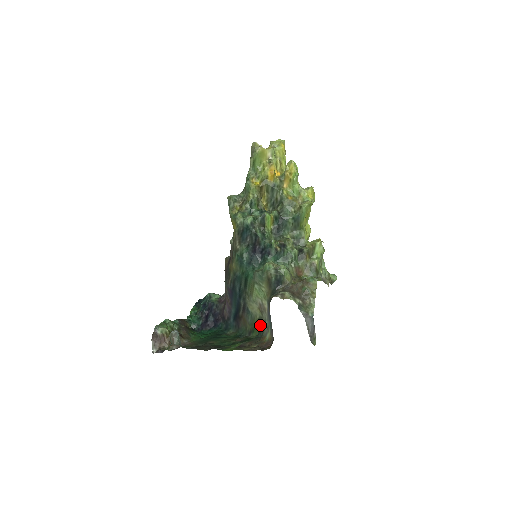
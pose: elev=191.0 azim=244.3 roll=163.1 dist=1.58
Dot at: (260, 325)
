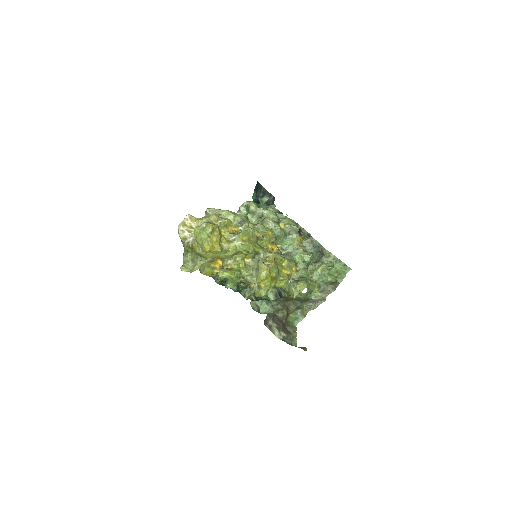
Dot at: occluded
